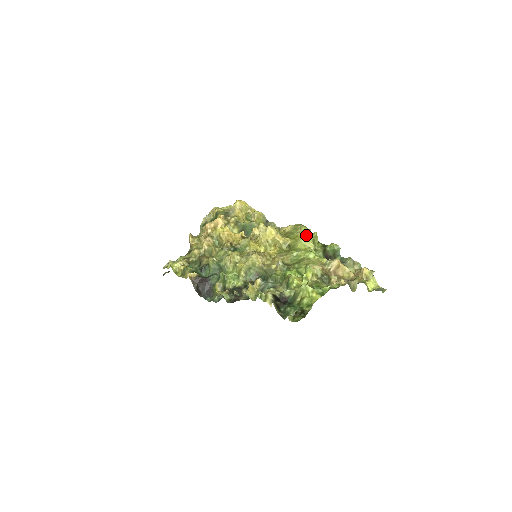
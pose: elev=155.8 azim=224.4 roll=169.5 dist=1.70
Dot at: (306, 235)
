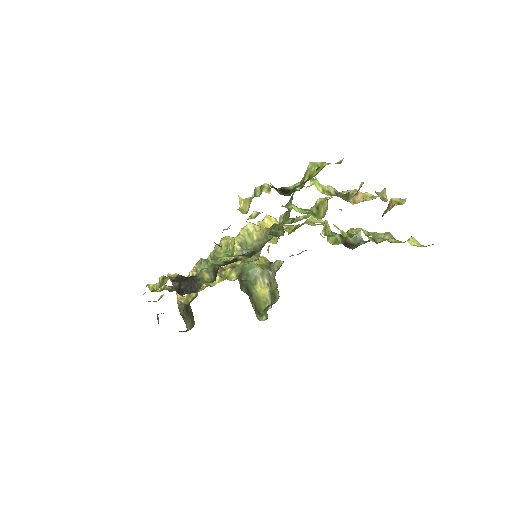
Dot at: occluded
